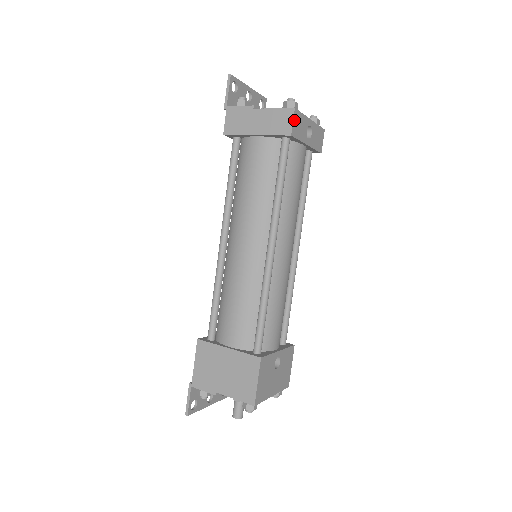
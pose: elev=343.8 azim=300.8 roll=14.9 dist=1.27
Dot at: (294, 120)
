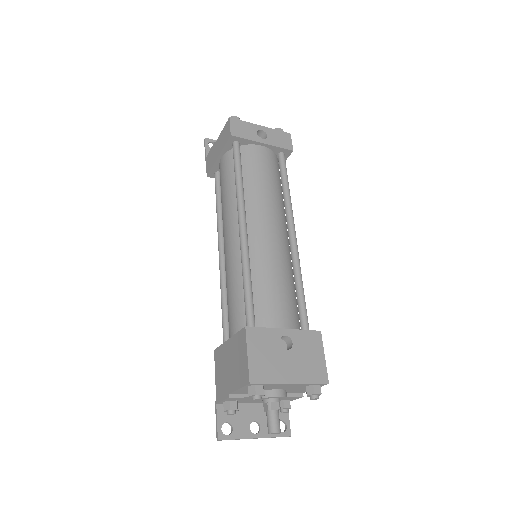
Dot at: (232, 125)
